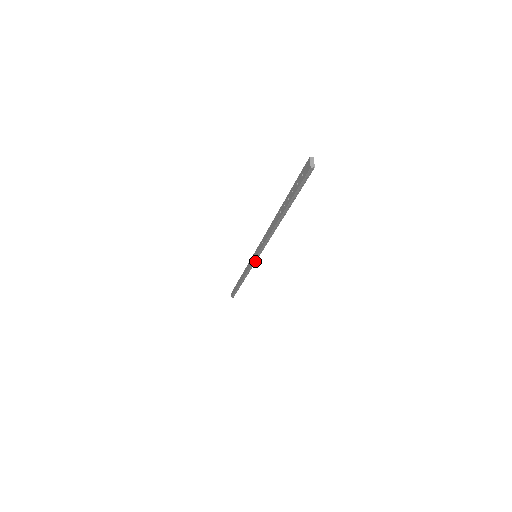
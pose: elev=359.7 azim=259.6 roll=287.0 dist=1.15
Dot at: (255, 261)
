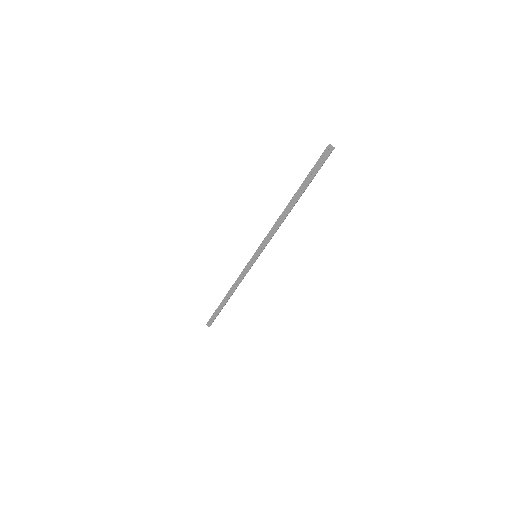
Dot at: (255, 261)
